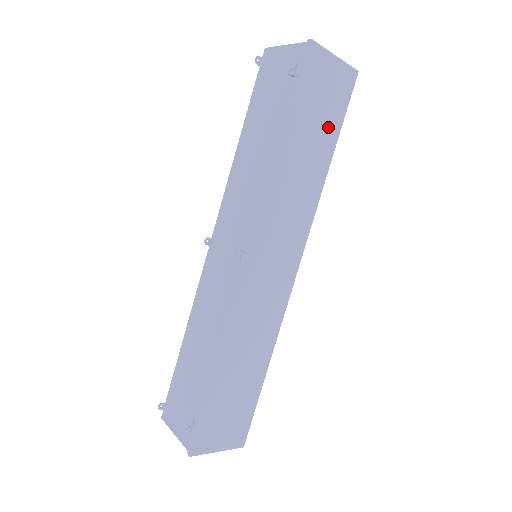
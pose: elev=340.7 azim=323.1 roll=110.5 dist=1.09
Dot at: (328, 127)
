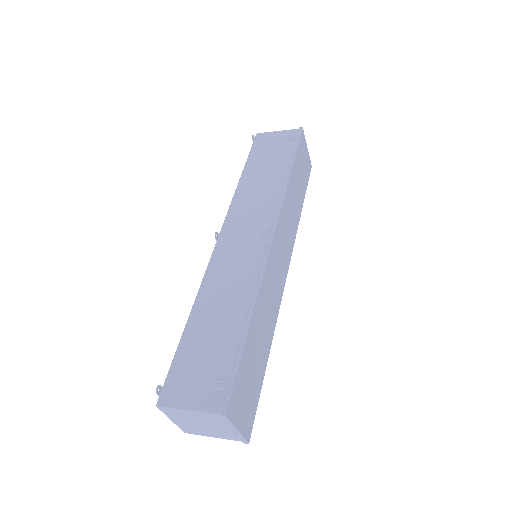
Dot at: (303, 184)
